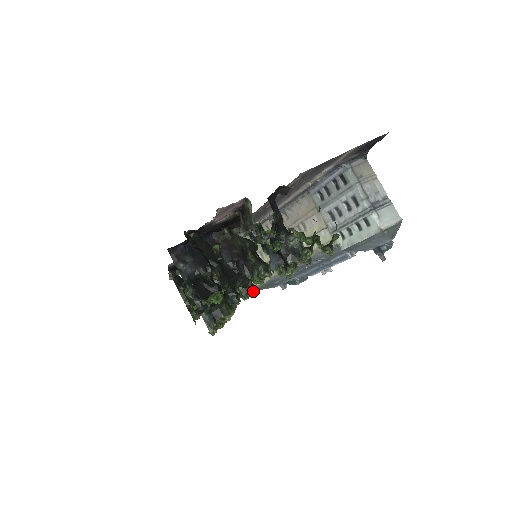
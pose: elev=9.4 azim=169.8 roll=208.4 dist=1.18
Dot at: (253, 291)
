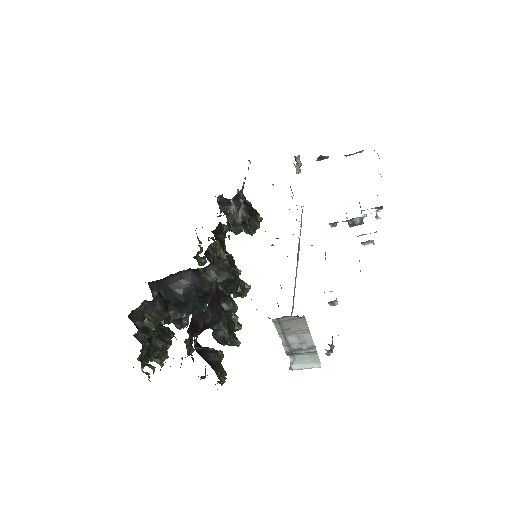
Dot at: occluded
